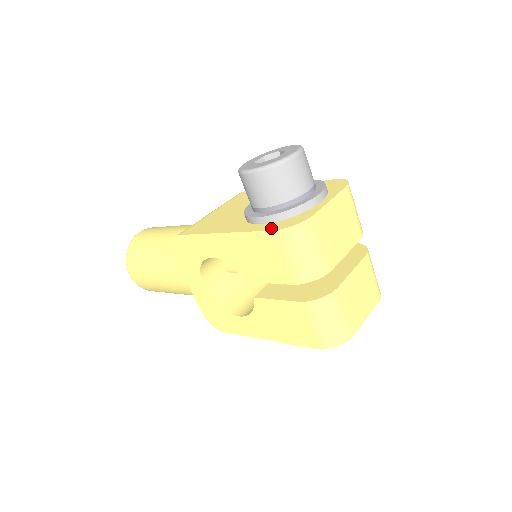
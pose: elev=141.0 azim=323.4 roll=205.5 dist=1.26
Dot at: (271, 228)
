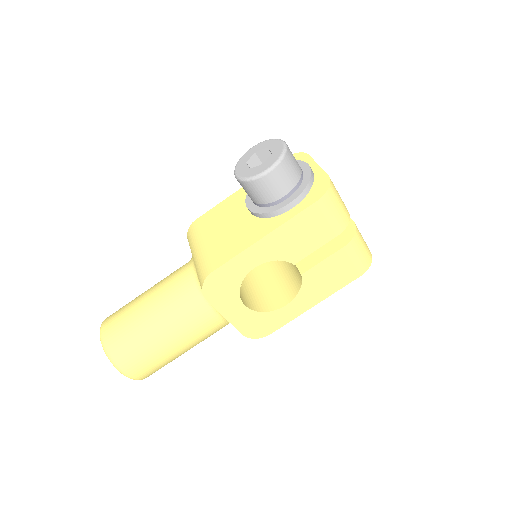
Dot at: (311, 201)
